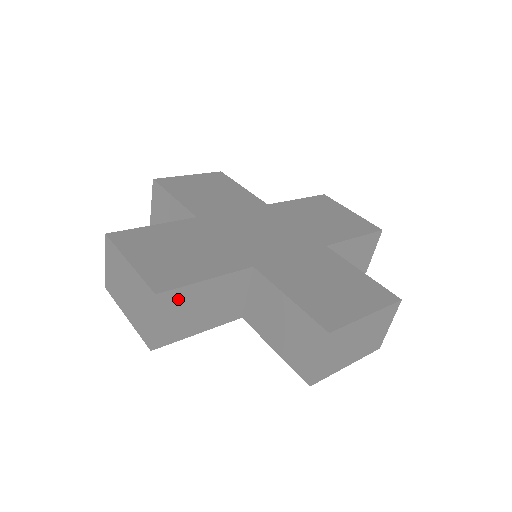
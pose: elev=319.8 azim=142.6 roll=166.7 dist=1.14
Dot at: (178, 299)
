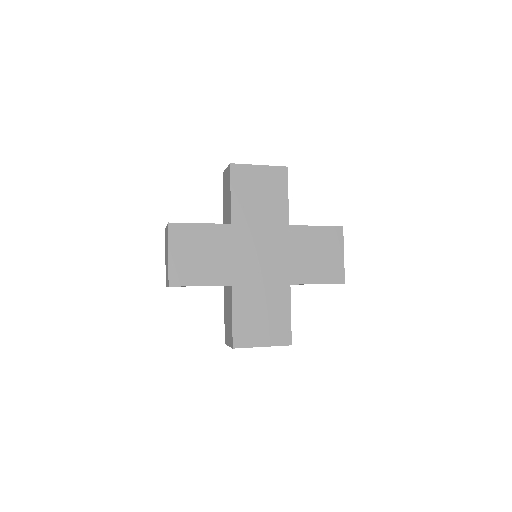
Dot at: (182, 286)
